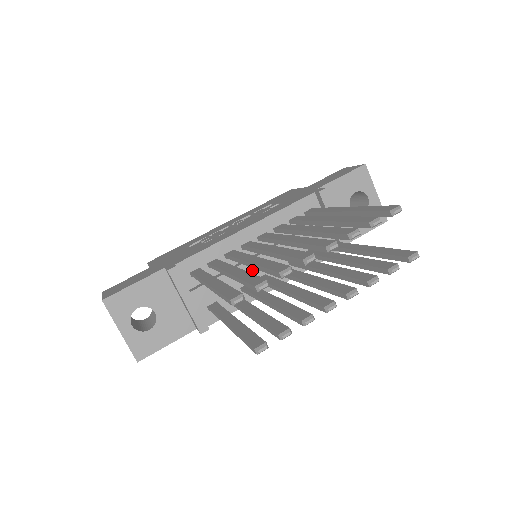
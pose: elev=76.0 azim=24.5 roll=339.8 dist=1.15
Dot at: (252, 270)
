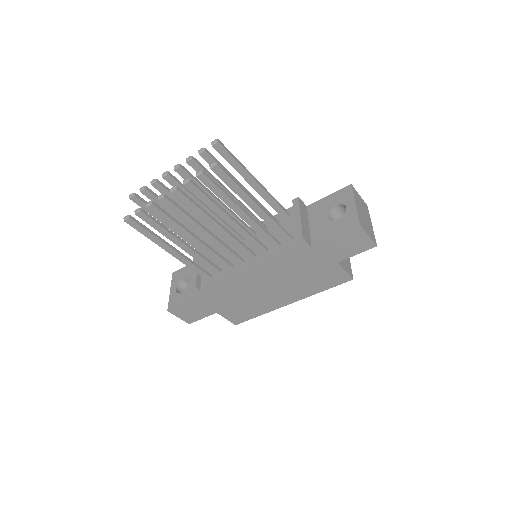
Dot at: occluded
